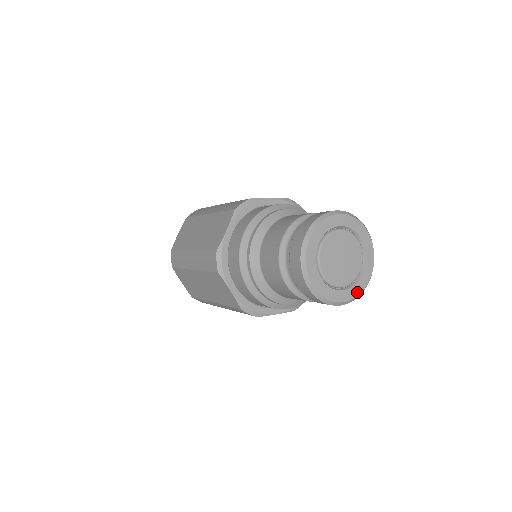
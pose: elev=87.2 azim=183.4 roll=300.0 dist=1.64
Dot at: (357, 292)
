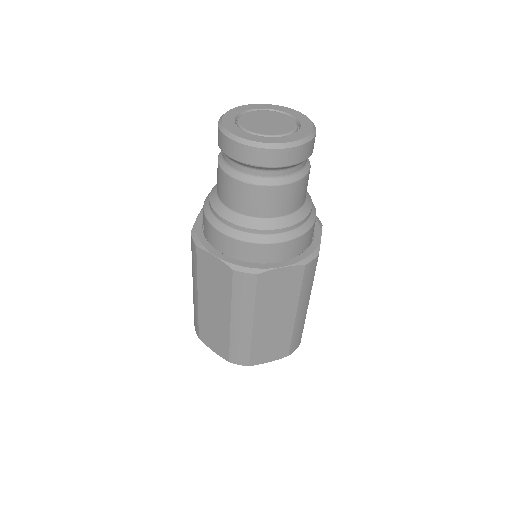
Dot at: (300, 137)
